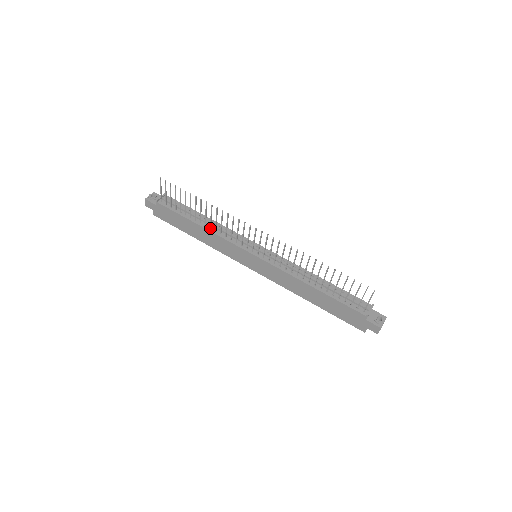
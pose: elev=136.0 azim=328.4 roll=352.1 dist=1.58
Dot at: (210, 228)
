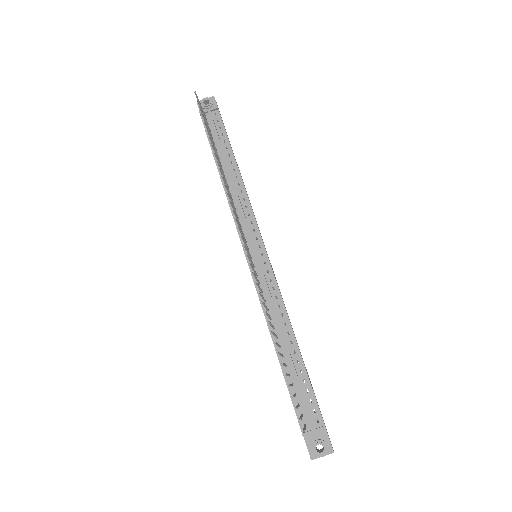
Dot at: (228, 187)
